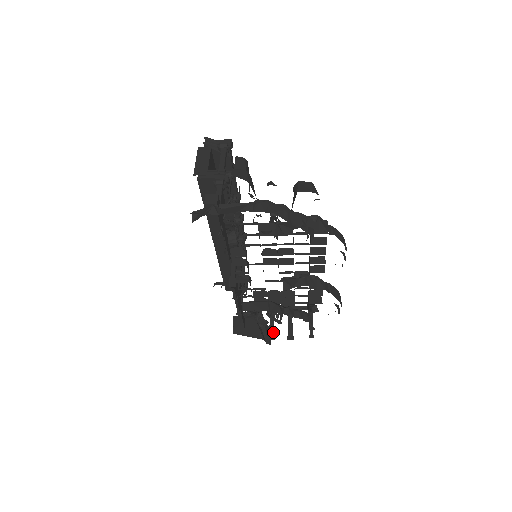
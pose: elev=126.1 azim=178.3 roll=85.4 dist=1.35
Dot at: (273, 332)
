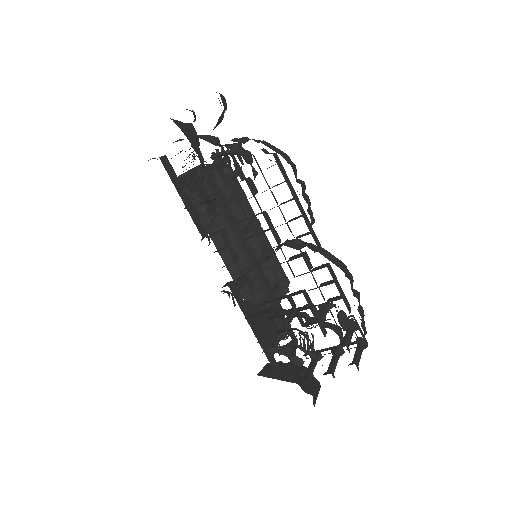
Dot at: (309, 372)
